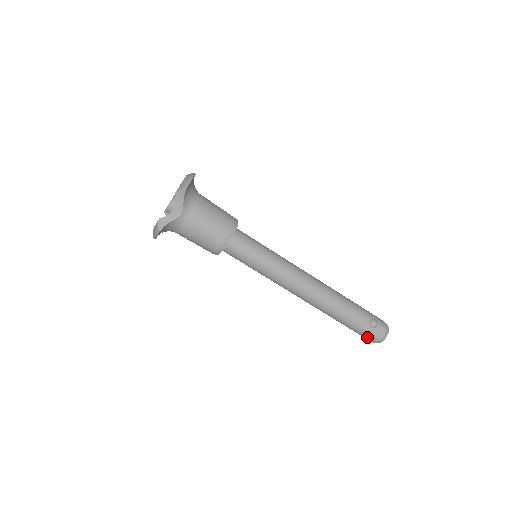
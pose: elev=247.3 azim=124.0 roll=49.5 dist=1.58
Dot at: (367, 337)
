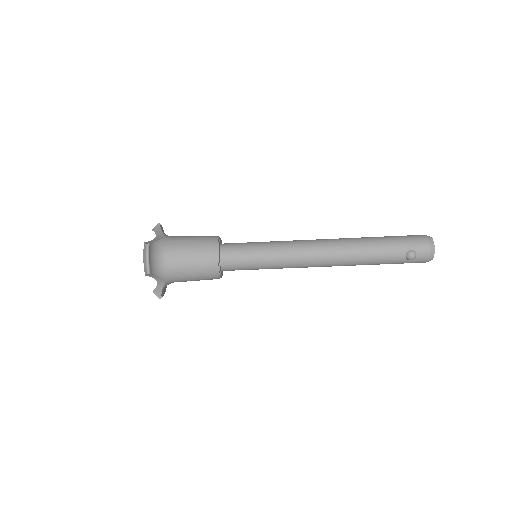
Dot at: occluded
